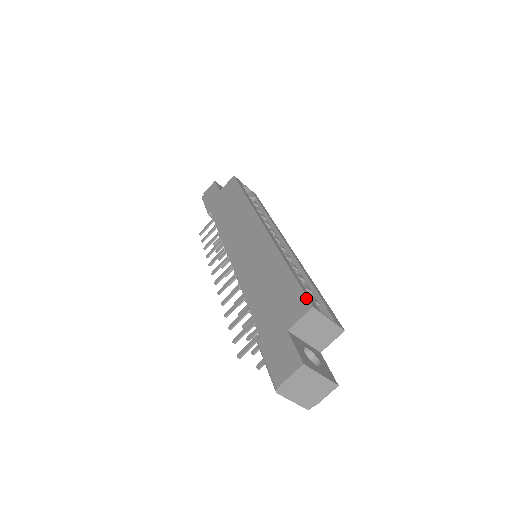
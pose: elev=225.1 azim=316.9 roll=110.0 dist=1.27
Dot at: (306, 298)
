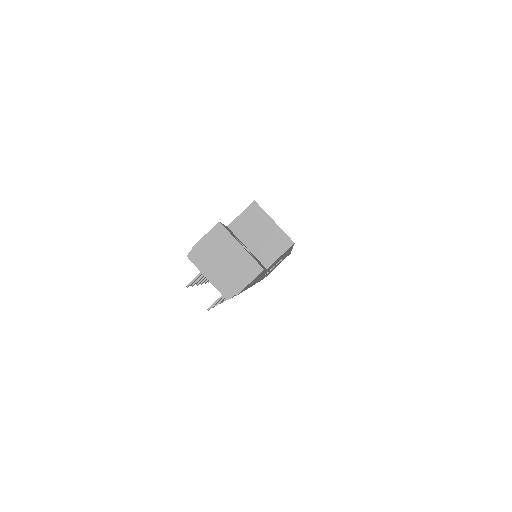
Dot at: occluded
